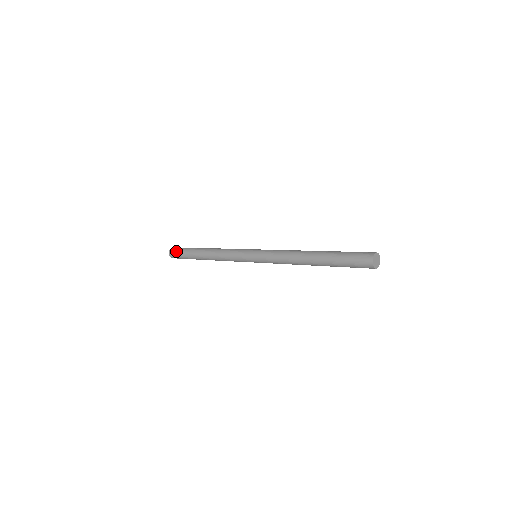
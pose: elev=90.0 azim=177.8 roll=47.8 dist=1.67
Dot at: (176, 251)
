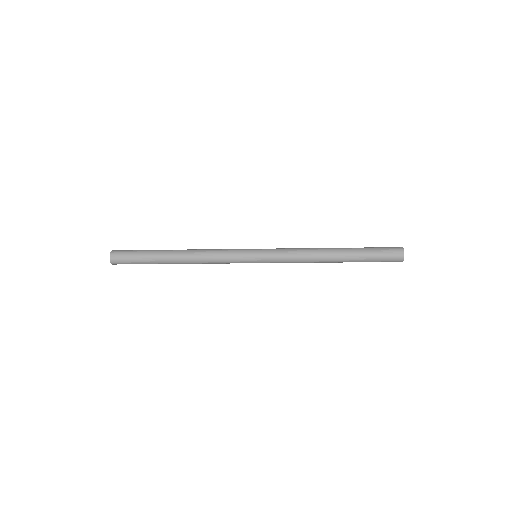
Dot at: (125, 250)
